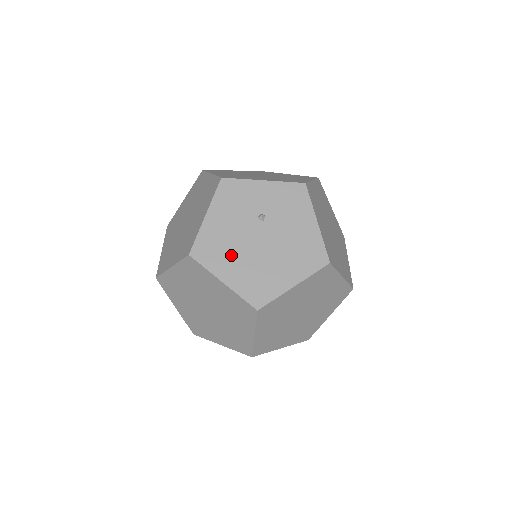
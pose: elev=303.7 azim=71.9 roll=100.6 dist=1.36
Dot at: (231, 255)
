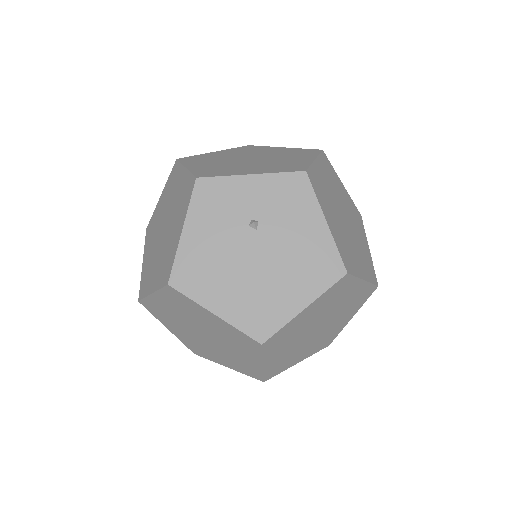
Dot at: (221, 278)
